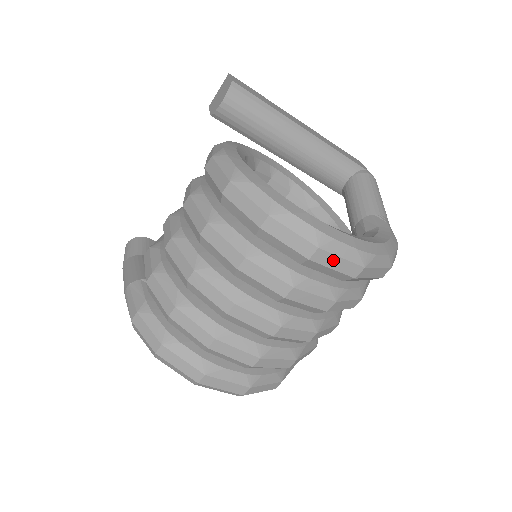
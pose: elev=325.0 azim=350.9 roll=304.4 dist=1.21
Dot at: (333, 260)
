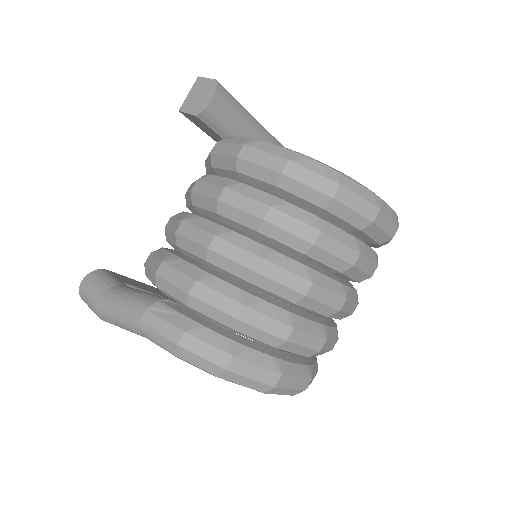
Dot at: (385, 221)
